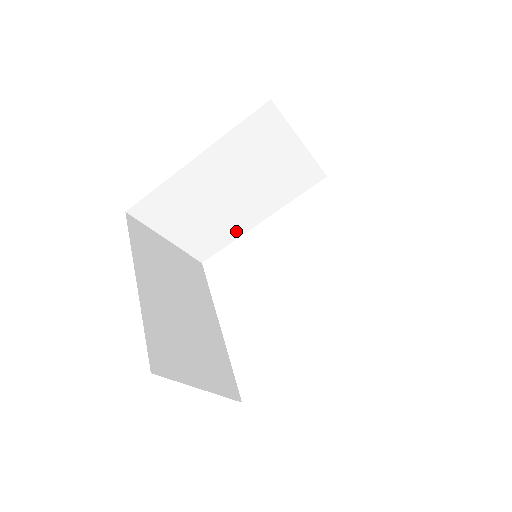
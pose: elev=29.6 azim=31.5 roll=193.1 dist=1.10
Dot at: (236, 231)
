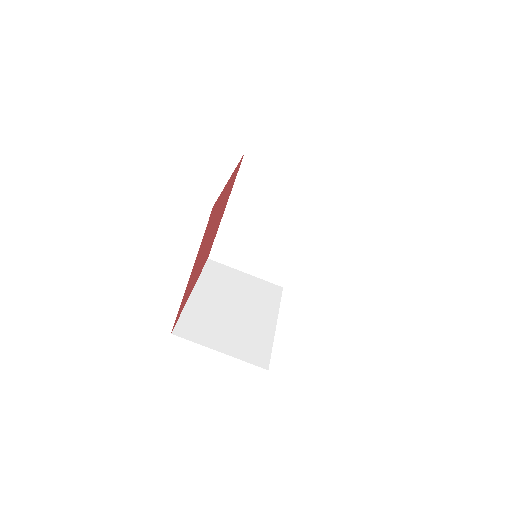
Dot at: (291, 254)
